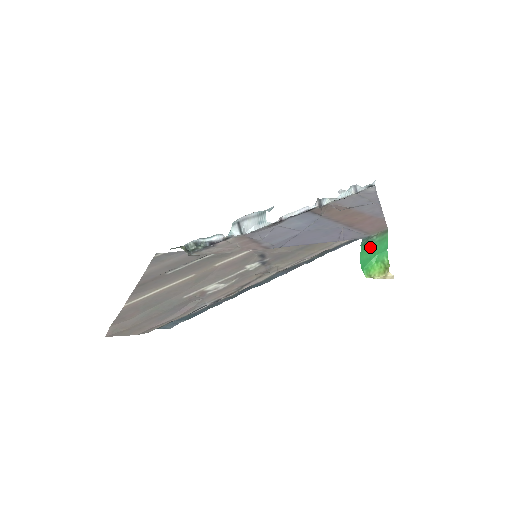
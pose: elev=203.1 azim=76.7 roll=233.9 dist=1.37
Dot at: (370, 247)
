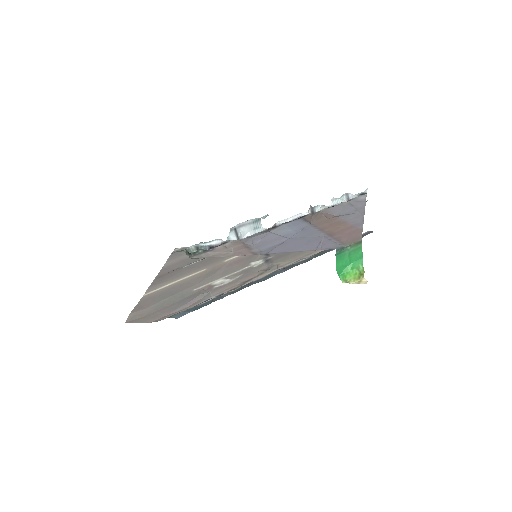
Dot at: (345, 256)
